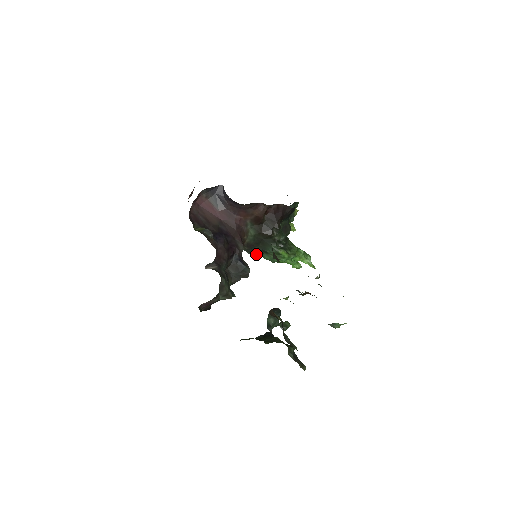
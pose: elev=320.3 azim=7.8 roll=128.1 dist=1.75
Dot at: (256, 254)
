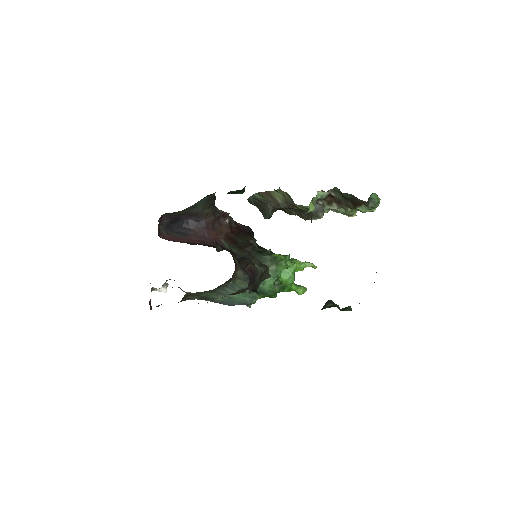
Dot at: occluded
